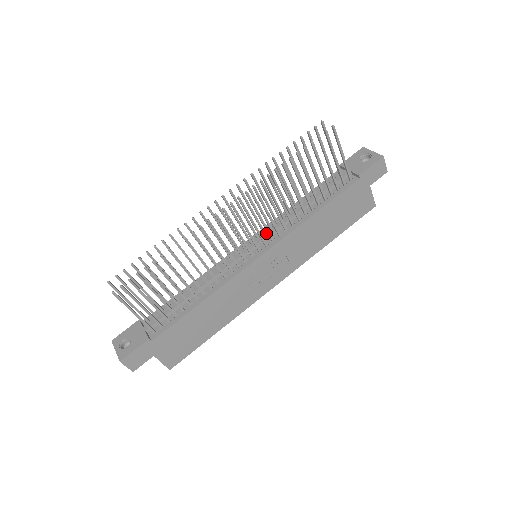
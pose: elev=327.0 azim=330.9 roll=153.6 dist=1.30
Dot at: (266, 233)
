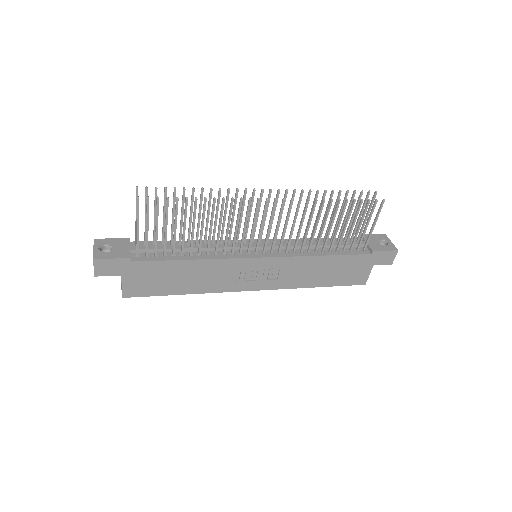
Dot at: (277, 244)
